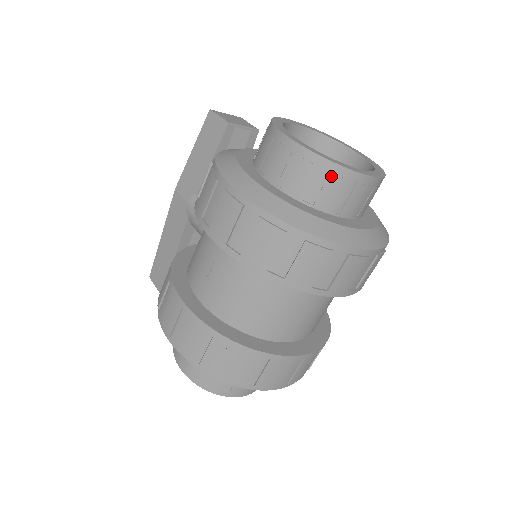
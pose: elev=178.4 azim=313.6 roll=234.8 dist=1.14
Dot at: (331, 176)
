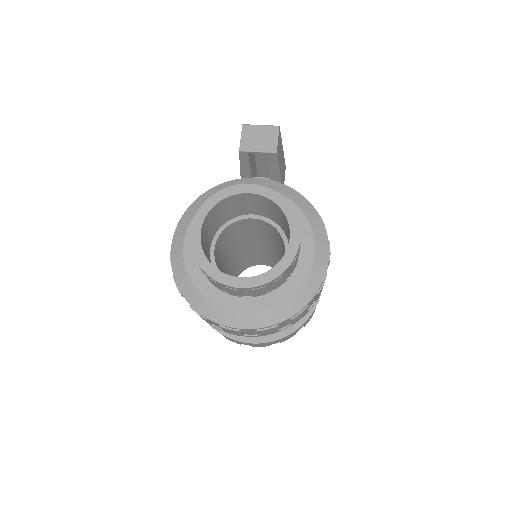
Dot at: (206, 275)
